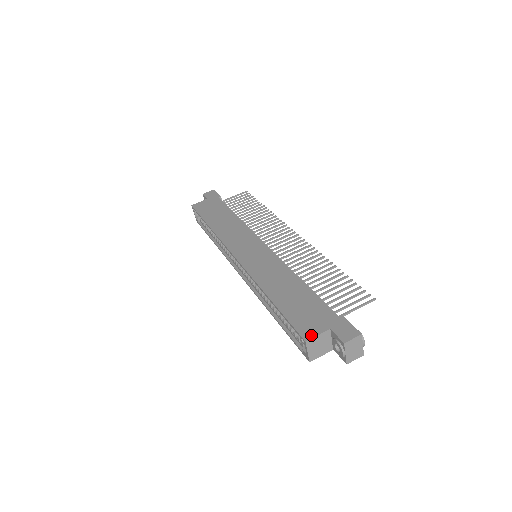
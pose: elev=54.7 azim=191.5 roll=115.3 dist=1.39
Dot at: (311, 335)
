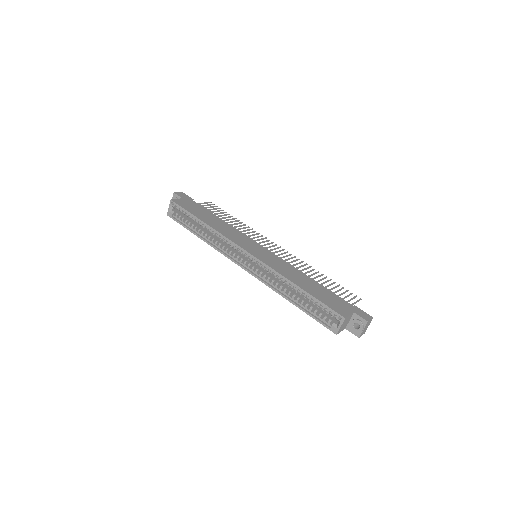
Dot at: (346, 315)
